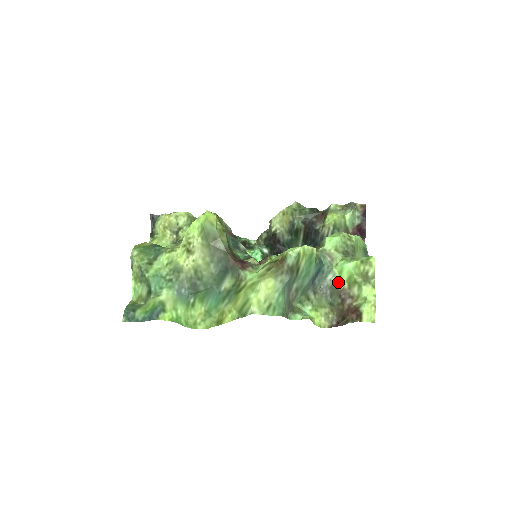
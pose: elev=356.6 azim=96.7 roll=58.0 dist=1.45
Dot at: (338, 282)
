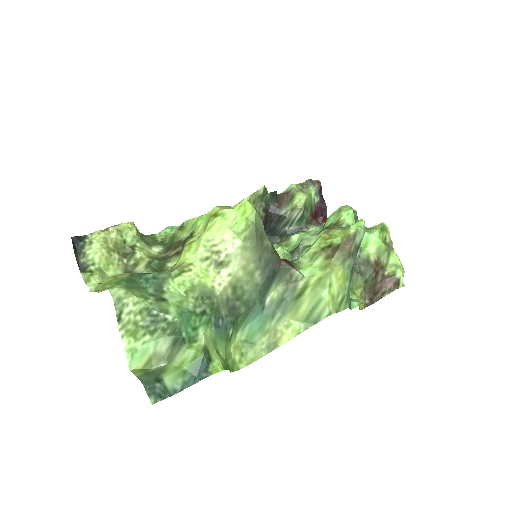
Dot at: (367, 256)
